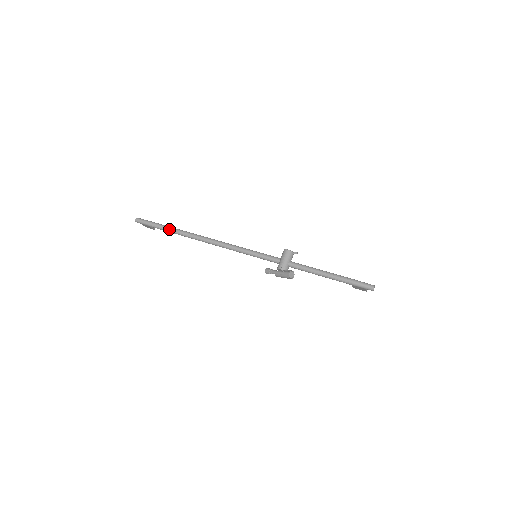
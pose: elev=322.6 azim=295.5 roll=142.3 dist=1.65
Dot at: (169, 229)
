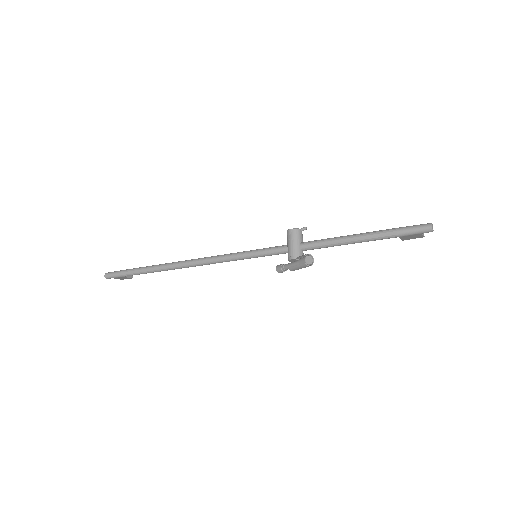
Dot at: (143, 270)
